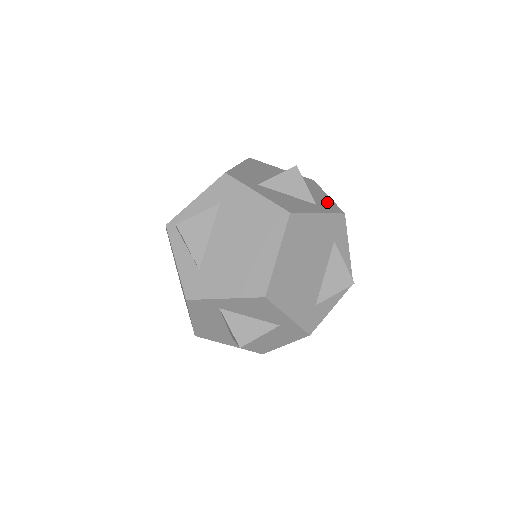
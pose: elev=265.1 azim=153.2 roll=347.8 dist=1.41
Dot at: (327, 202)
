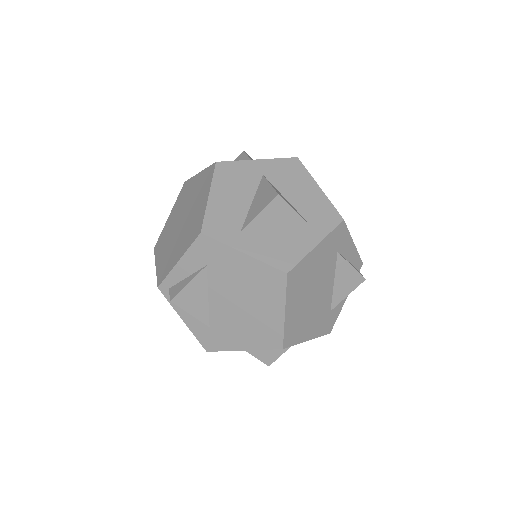
Dot at: (321, 207)
